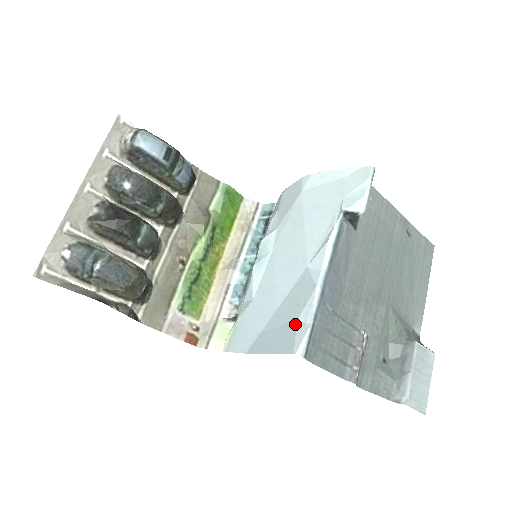
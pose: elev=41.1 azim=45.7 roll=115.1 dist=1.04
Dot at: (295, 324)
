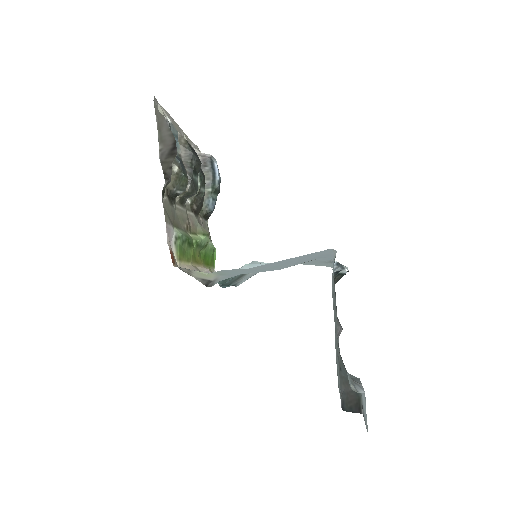
Dot at: (317, 258)
